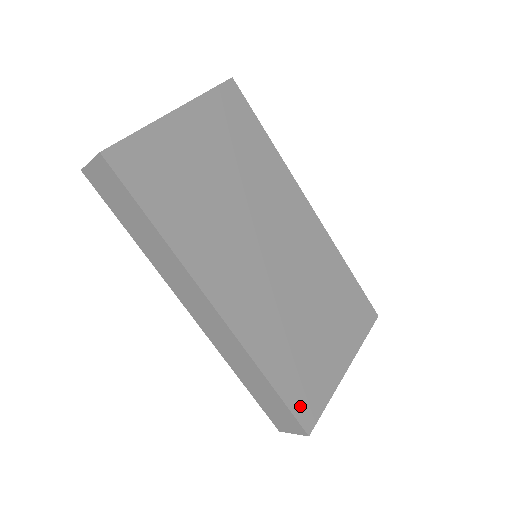
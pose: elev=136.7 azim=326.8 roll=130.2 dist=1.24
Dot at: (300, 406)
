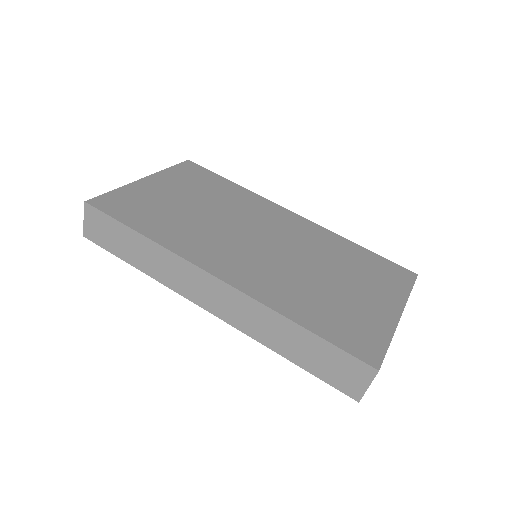
Dot at: (352, 345)
